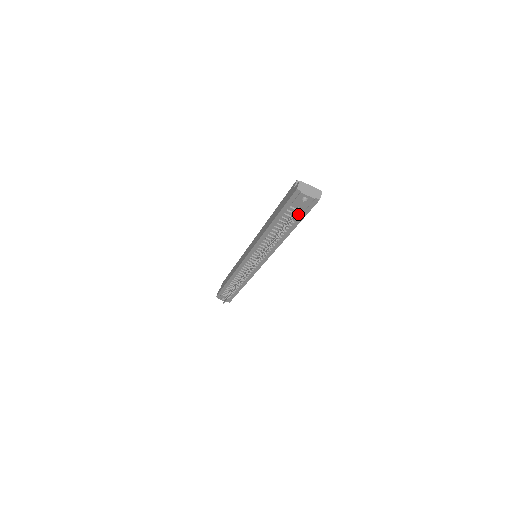
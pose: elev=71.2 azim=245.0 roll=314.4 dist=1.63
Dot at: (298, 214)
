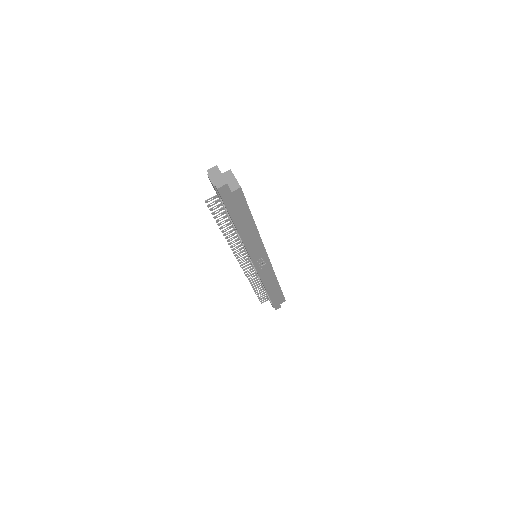
Dot at: occluded
